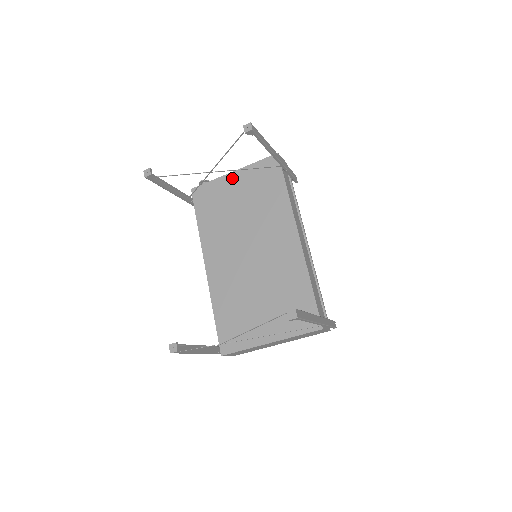
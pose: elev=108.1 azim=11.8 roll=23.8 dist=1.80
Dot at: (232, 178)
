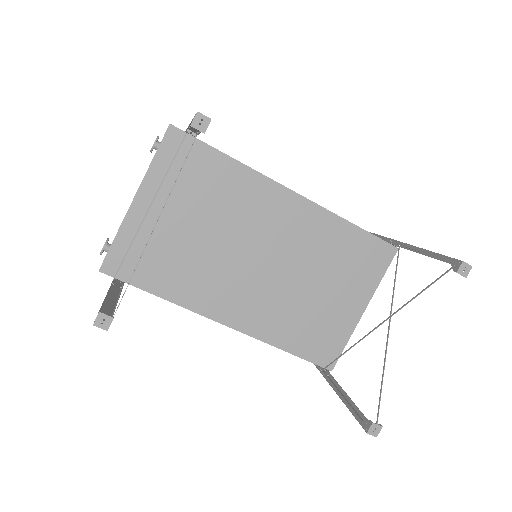
Dot at: (142, 207)
